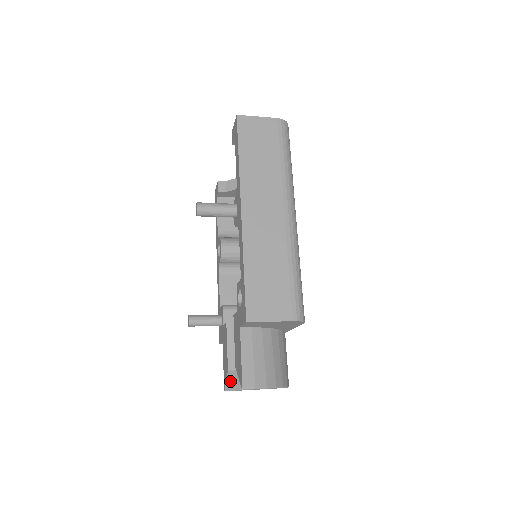
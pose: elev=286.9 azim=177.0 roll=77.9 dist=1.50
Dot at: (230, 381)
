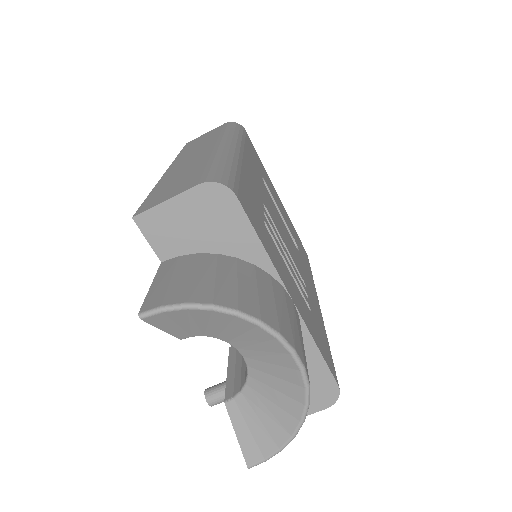
Dot at: (243, 432)
